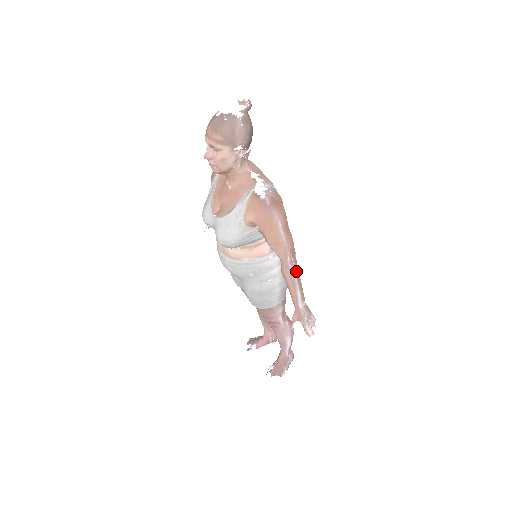
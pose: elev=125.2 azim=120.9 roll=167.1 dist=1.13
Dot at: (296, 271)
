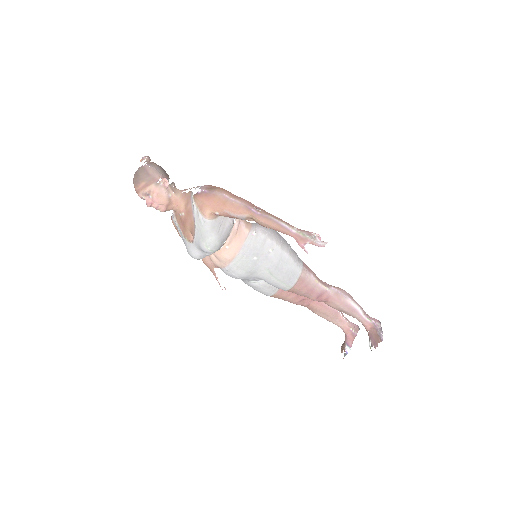
Dot at: (267, 214)
